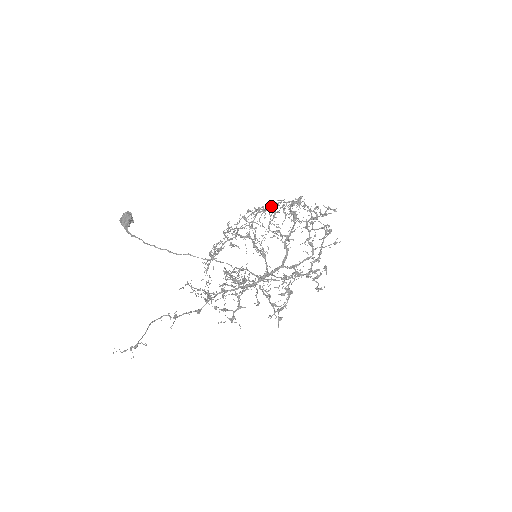
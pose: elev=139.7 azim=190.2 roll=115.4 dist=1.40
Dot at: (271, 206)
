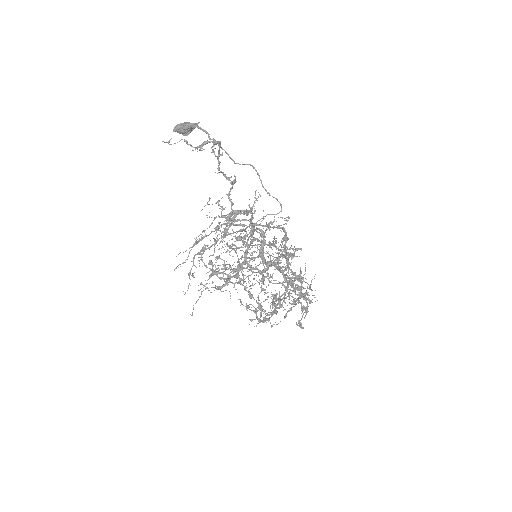
Dot at: occluded
